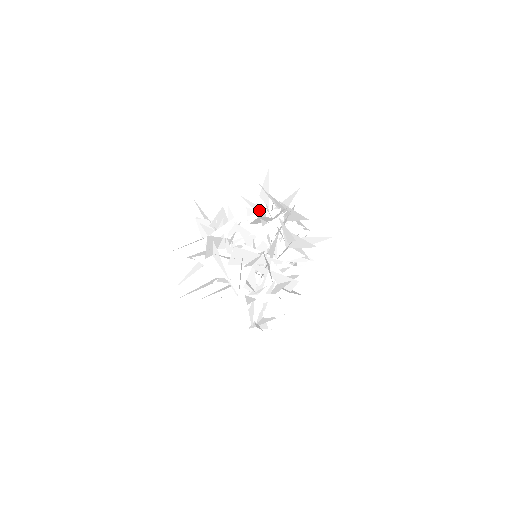
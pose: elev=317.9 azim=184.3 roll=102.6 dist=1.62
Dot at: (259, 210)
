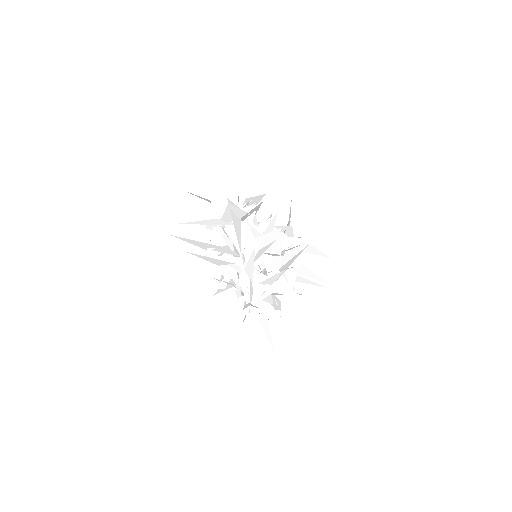
Dot at: (279, 223)
